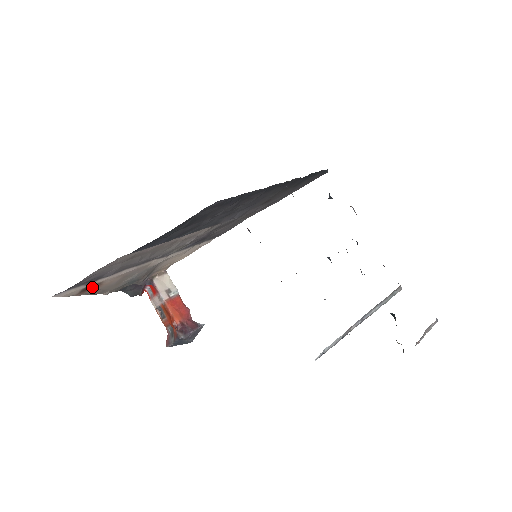
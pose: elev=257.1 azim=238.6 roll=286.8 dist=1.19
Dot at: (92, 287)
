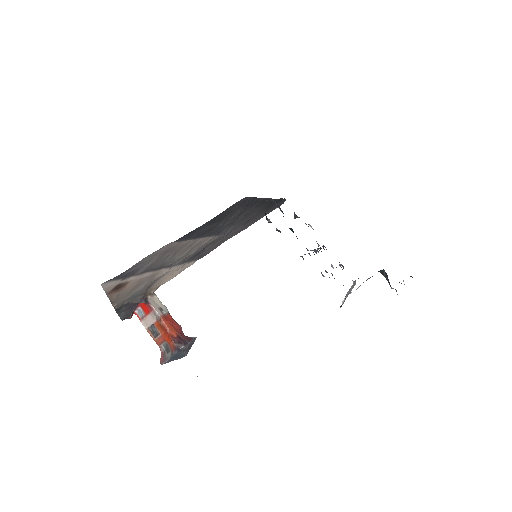
Dot at: (119, 287)
